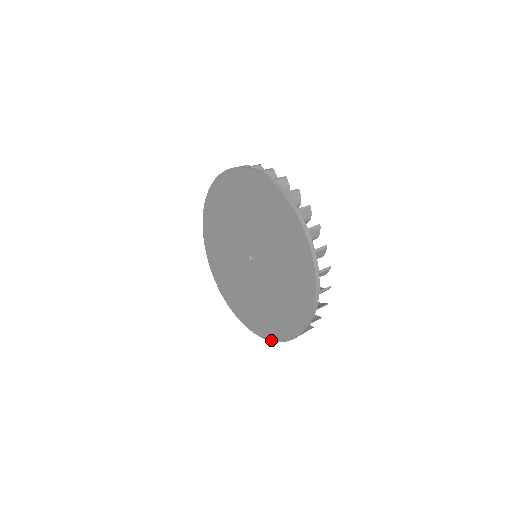
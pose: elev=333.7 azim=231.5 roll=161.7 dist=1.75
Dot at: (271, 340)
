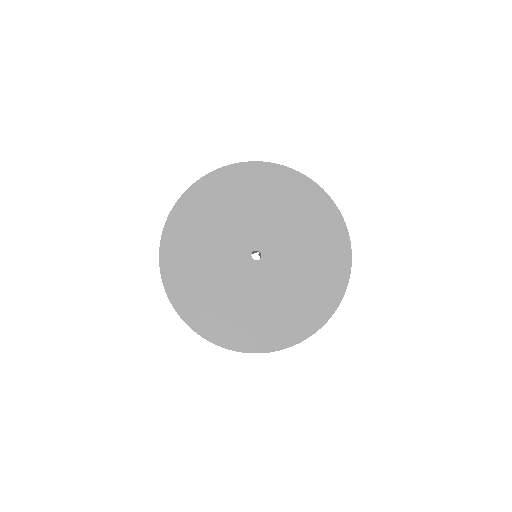
Dot at: (275, 350)
